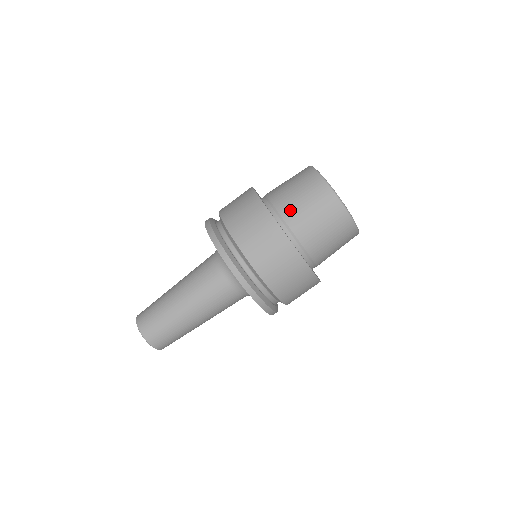
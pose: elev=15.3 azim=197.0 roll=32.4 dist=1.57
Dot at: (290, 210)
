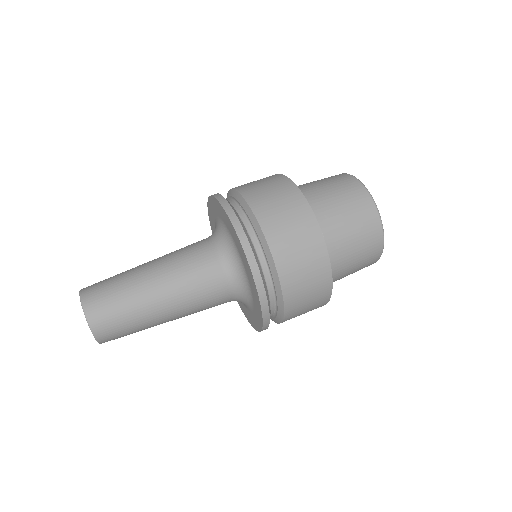
Dot at: (335, 234)
